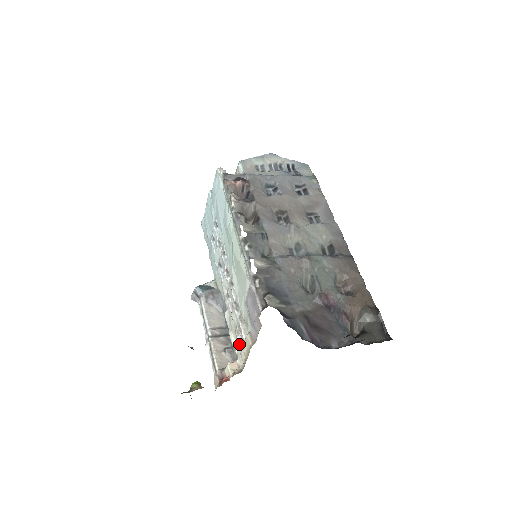
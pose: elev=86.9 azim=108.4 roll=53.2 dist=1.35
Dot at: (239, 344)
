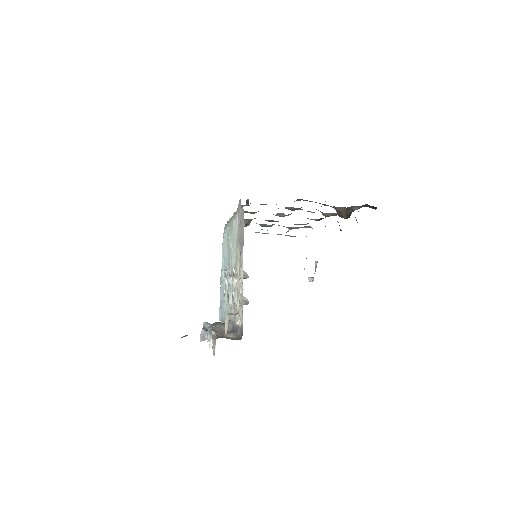
Dot at: (240, 305)
